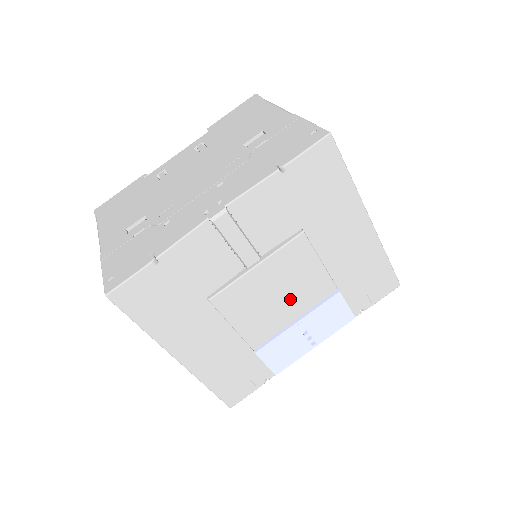
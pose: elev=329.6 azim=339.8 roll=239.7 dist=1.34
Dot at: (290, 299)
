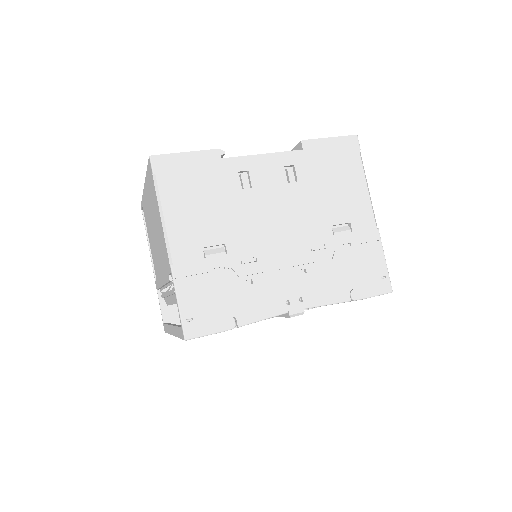
Dot at: occluded
